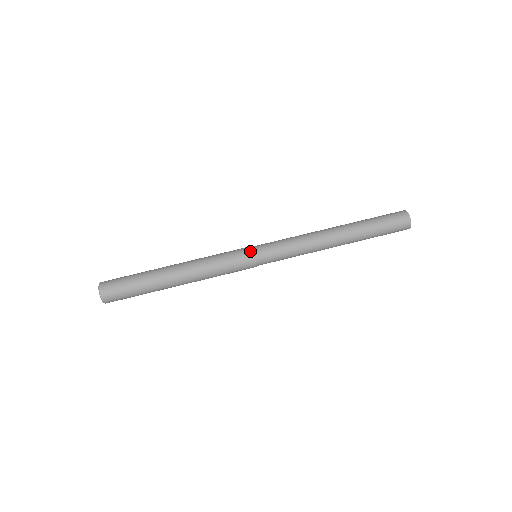
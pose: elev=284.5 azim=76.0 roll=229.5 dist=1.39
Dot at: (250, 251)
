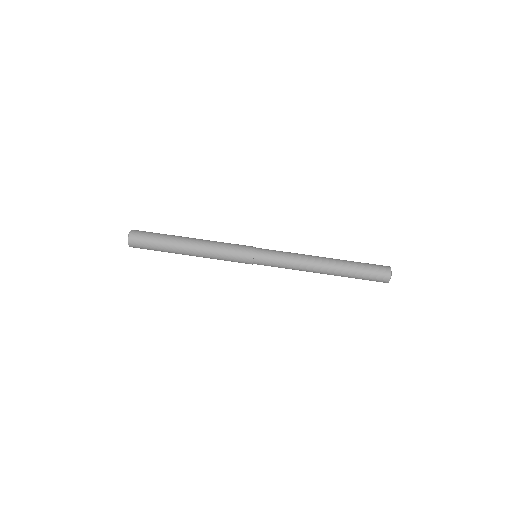
Dot at: (251, 254)
